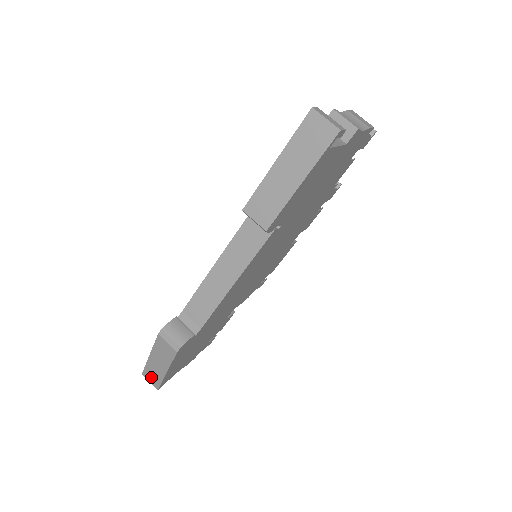
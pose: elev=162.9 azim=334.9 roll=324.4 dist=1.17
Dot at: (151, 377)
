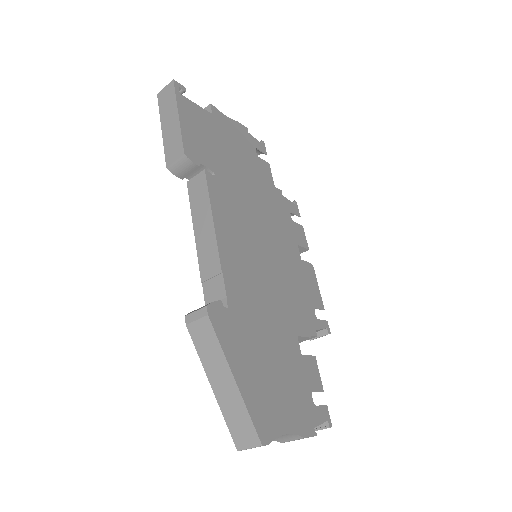
Dot at: (241, 431)
